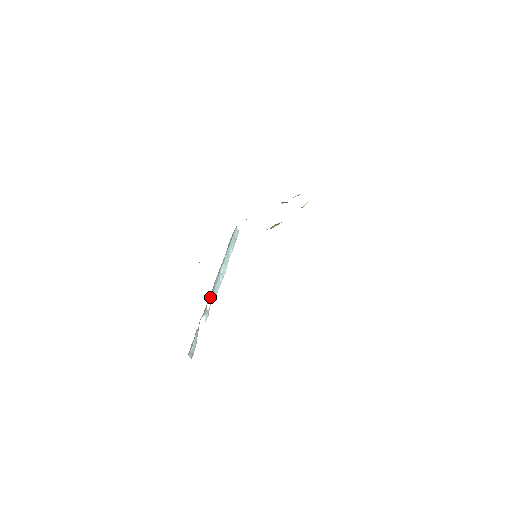
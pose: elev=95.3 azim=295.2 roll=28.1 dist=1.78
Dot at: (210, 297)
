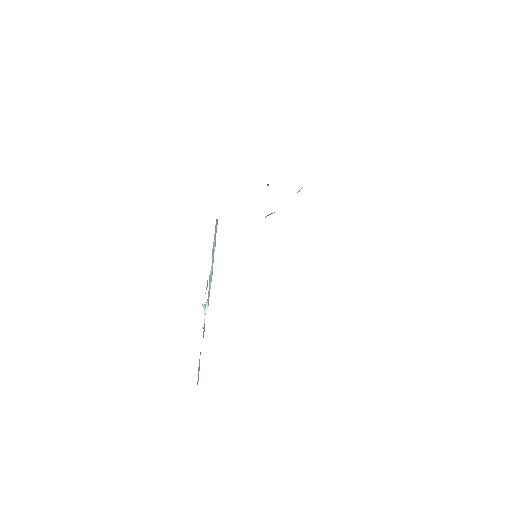
Dot at: (203, 307)
